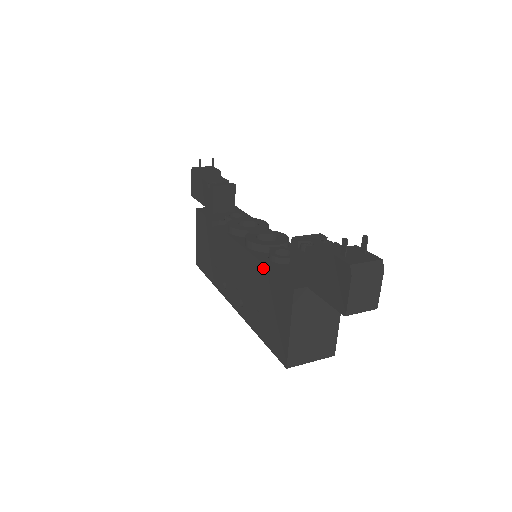
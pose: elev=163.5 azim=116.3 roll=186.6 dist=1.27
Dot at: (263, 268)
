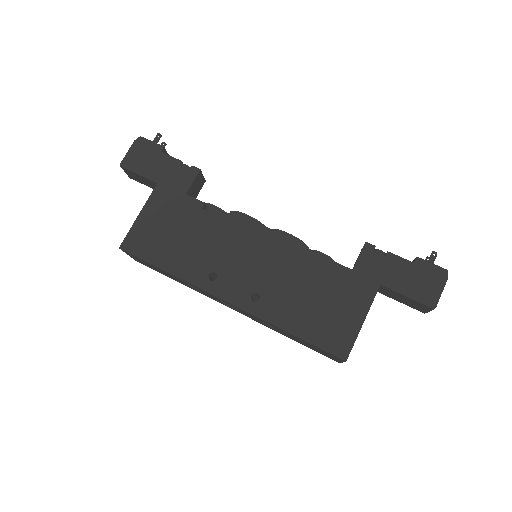
Dot at: (325, 262)
